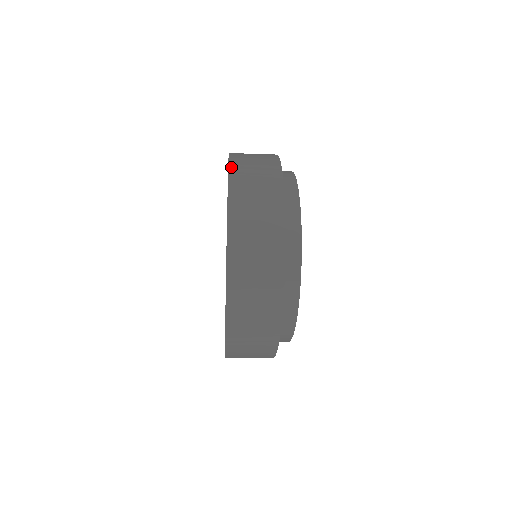
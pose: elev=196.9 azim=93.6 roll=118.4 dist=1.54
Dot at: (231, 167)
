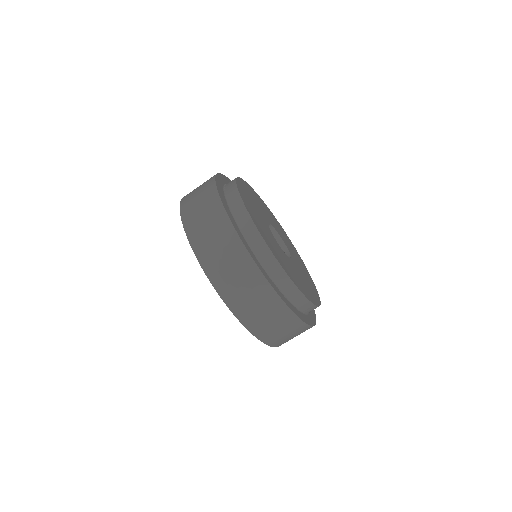
Dot at: occluded
